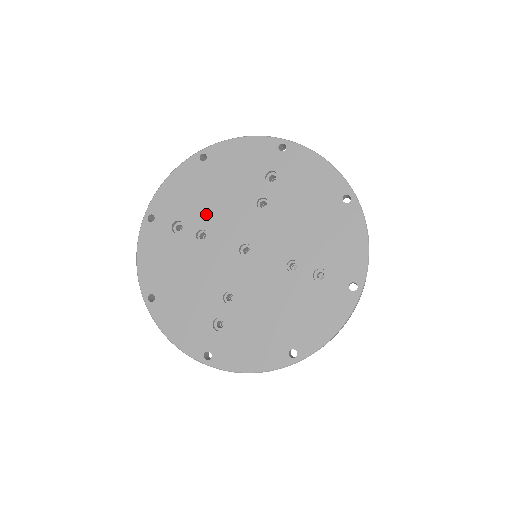
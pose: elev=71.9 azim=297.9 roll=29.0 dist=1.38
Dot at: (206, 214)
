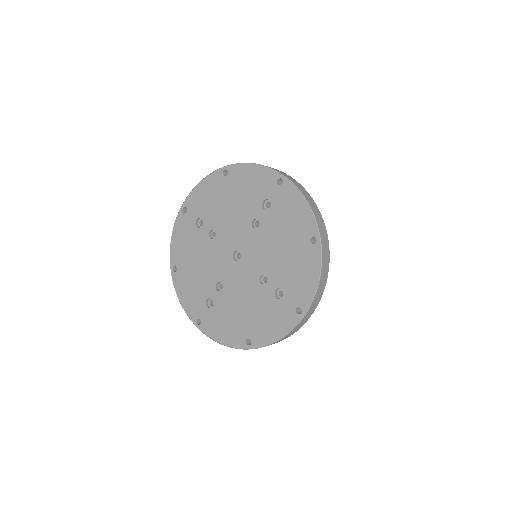
Dot at: (218, 219)
